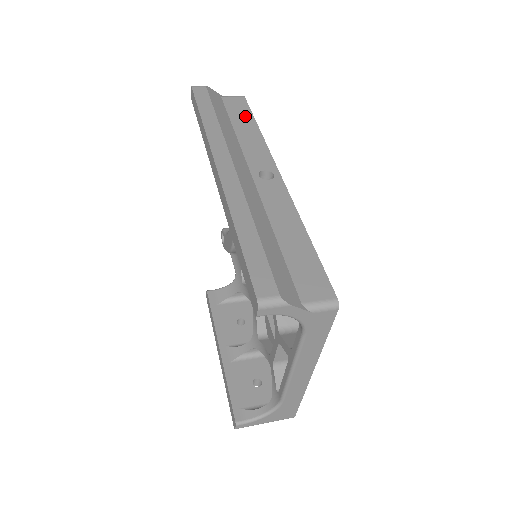
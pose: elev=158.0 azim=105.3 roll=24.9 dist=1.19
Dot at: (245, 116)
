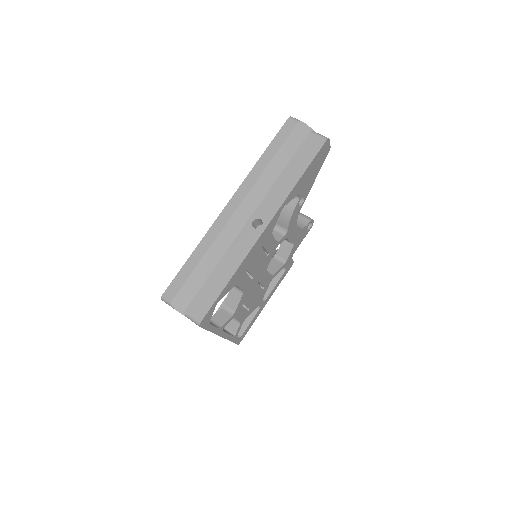
Dot at: (303, 162)
